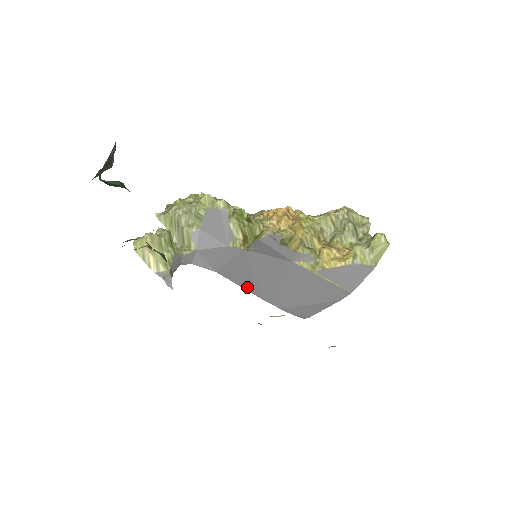
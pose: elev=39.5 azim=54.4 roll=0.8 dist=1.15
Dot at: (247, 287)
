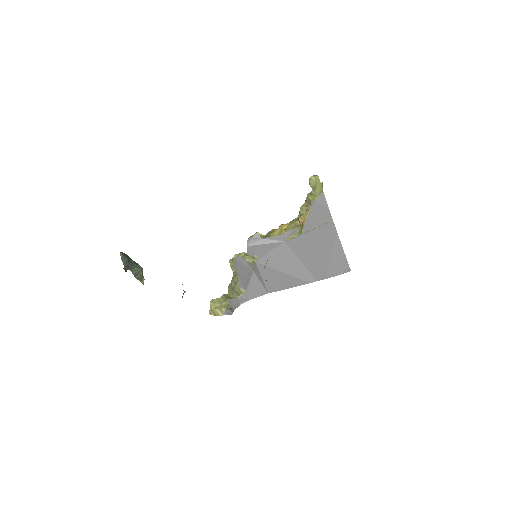
Dot at: (291, 285)
